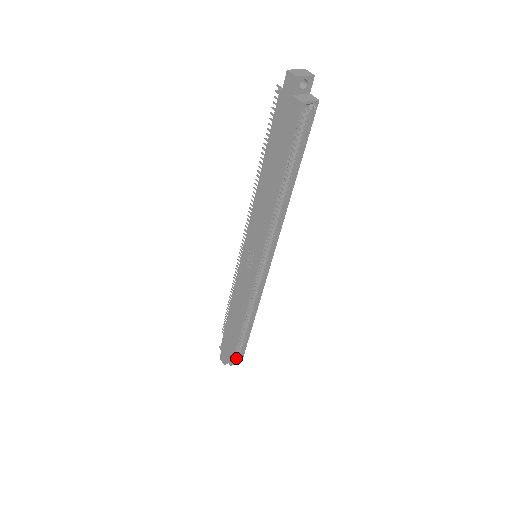
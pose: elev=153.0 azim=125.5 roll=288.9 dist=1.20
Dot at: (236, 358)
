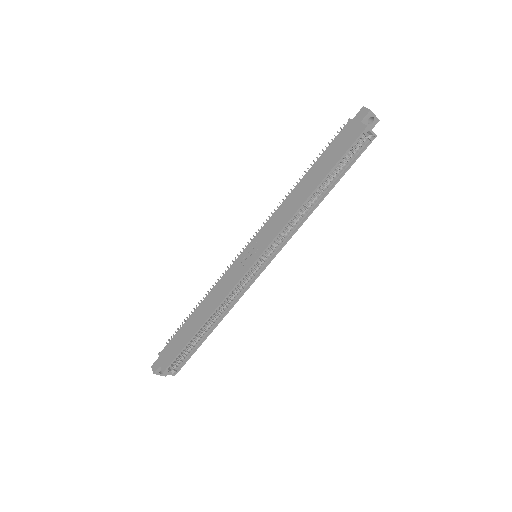
Dot at: (171, 369)
